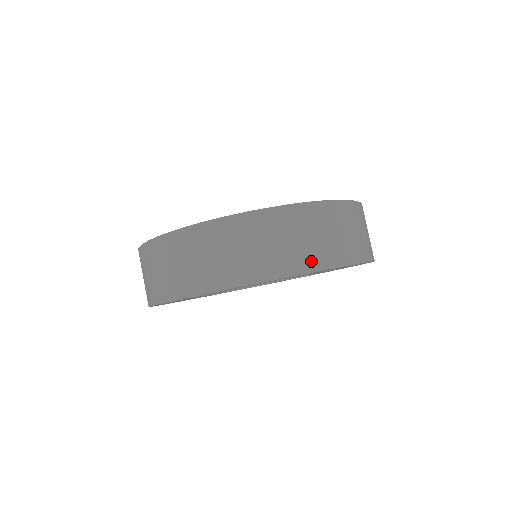
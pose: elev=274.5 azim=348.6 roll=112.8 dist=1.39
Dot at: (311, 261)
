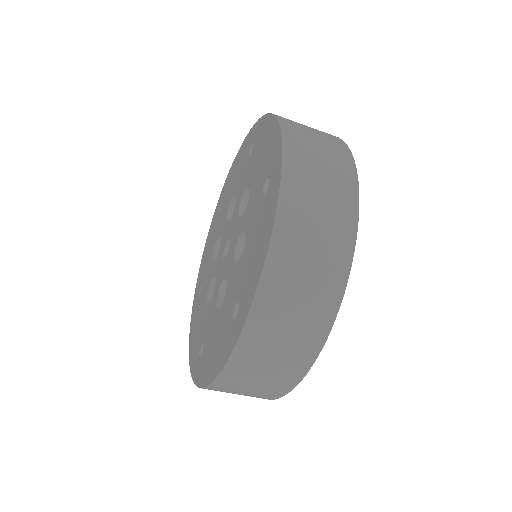
Dot at: (305, 356)
